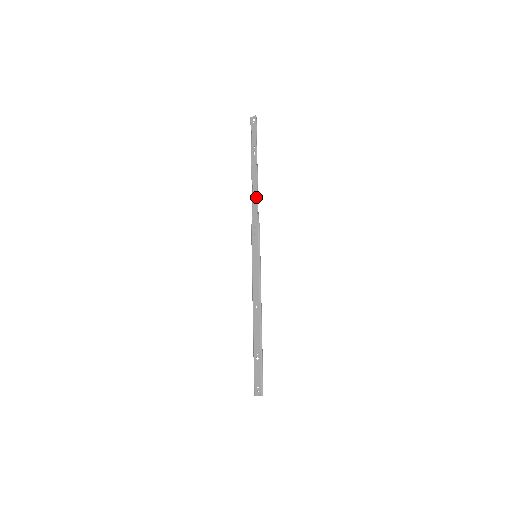
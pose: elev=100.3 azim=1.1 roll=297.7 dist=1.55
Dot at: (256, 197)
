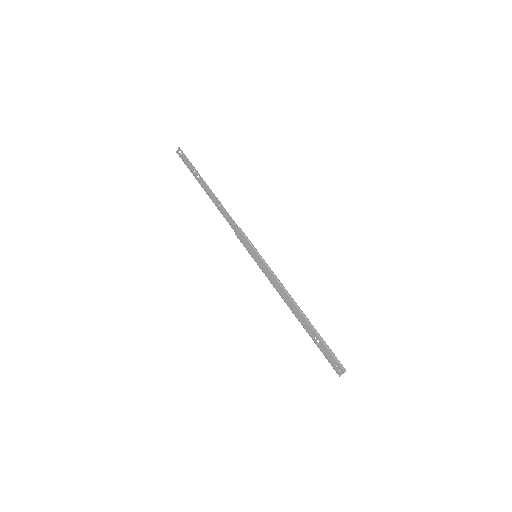
Dot at: (223, 209)
